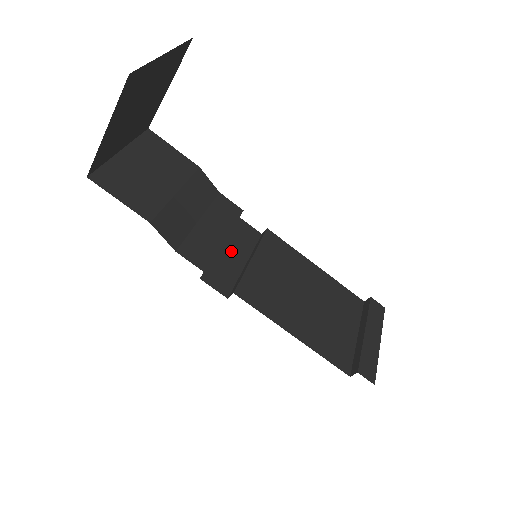
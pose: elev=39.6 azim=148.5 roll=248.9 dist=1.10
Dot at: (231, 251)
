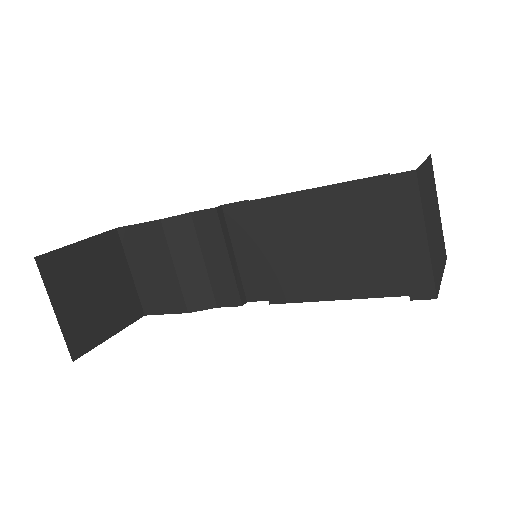
Dot at: (244, 252)
